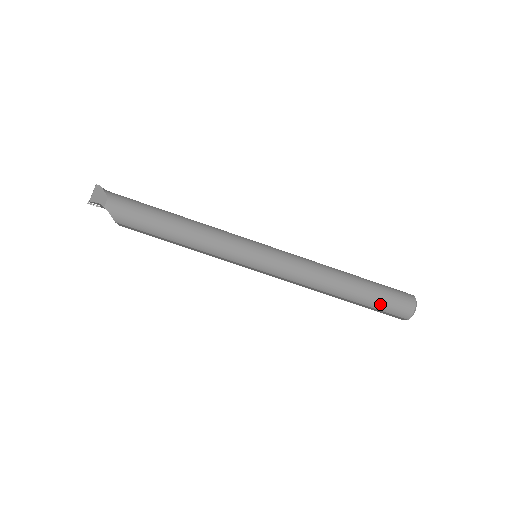
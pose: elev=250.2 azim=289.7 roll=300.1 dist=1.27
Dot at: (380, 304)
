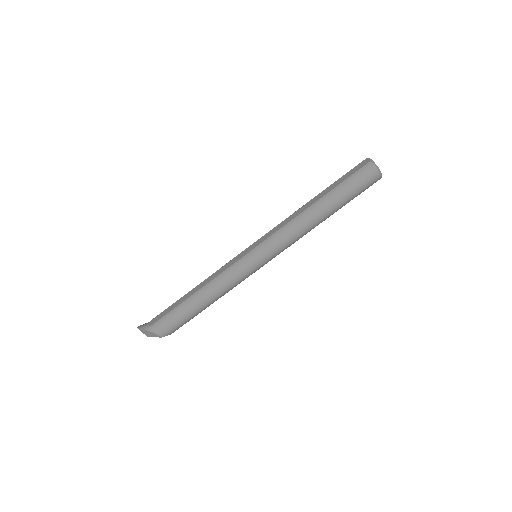
Dot at: (355, 196)
